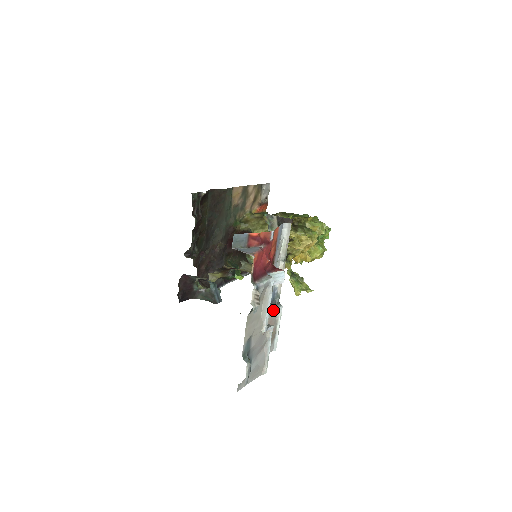
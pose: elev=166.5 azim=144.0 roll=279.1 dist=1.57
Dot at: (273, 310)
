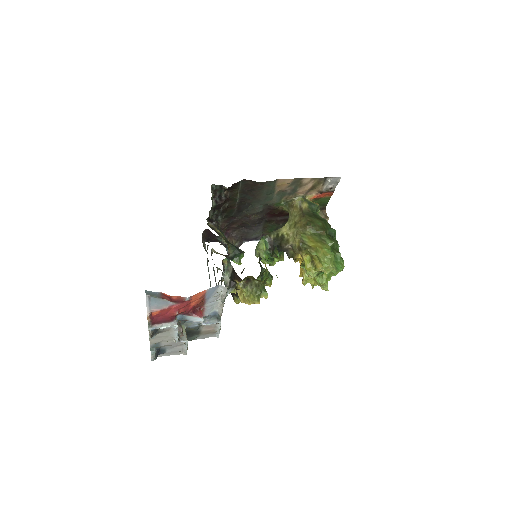
Dot at: (207, 324)
